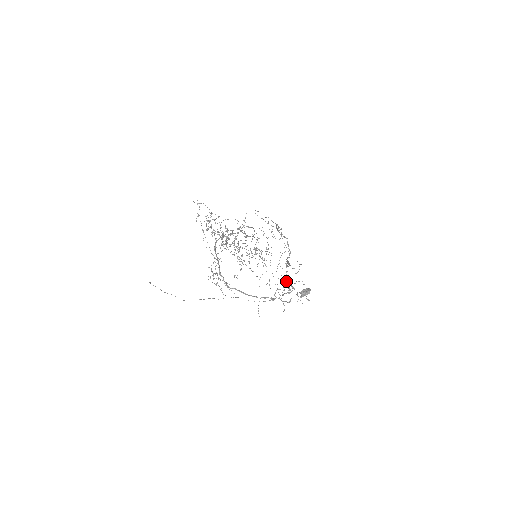
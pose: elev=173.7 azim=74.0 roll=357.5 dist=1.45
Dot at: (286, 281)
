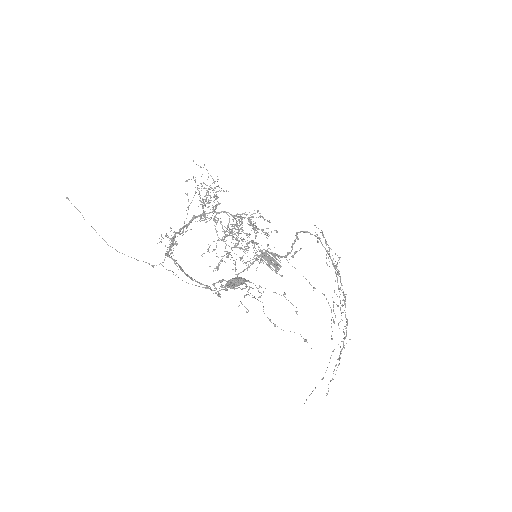
Dot at: occluded
